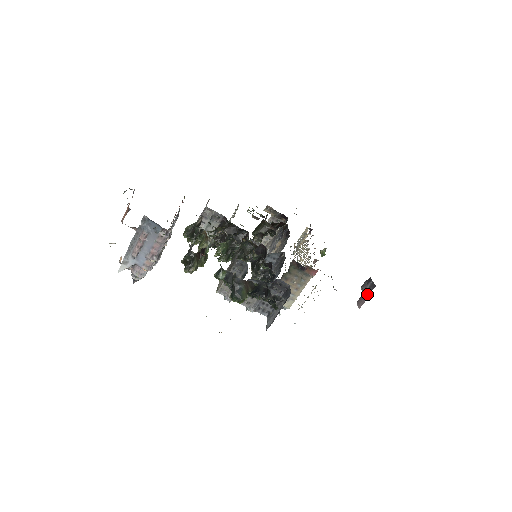
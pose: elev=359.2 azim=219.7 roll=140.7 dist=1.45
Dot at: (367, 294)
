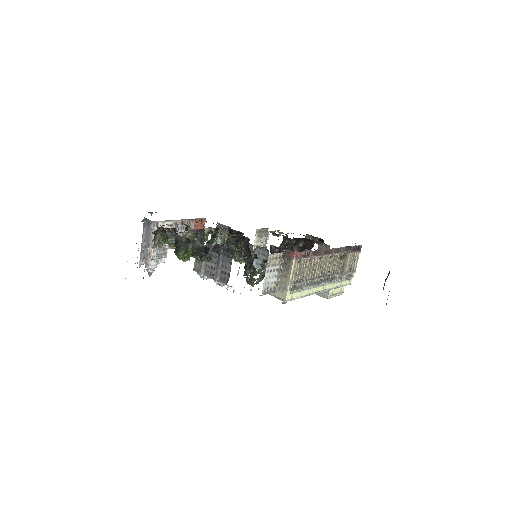
Dot at: occluded
